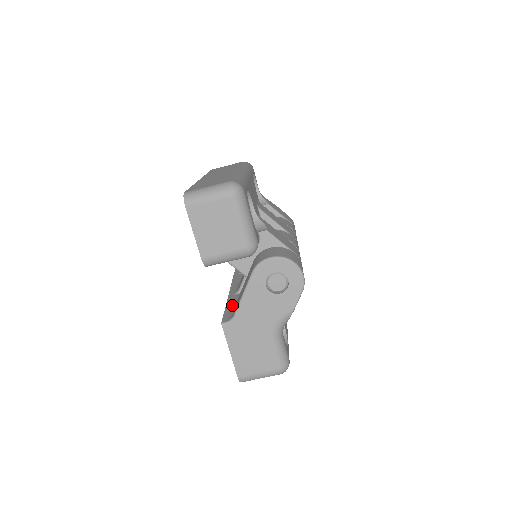
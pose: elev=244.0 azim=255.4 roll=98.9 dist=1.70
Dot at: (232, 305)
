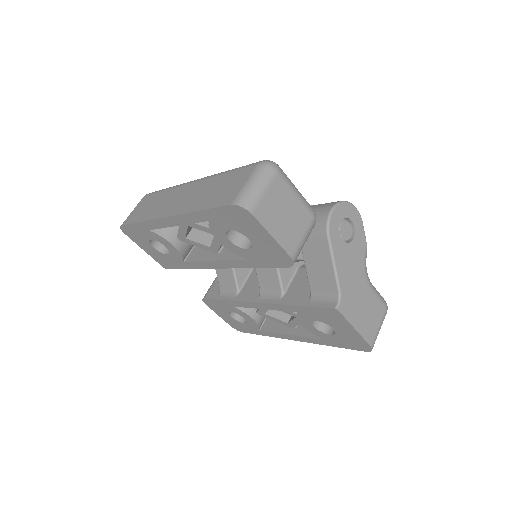
Dot at: (305, 299)
